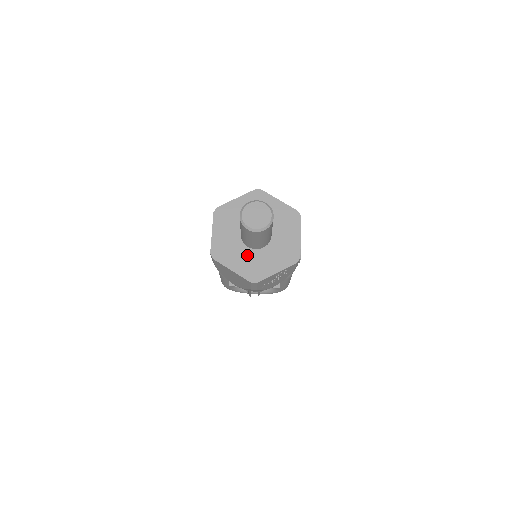
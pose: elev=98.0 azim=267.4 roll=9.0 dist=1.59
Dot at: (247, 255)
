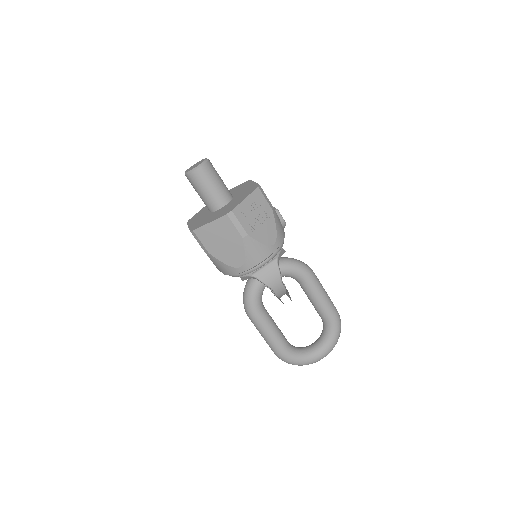
Dot at: (218, 212)
